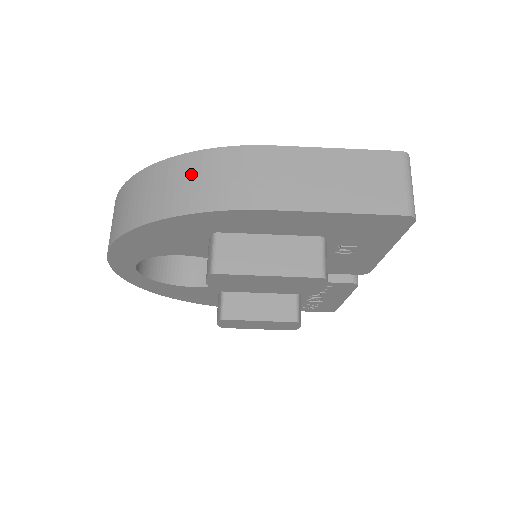
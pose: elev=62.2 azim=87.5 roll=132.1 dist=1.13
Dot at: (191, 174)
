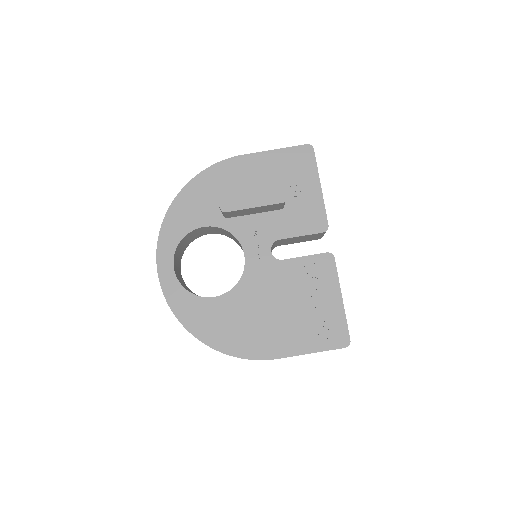
Dot at: occluded
